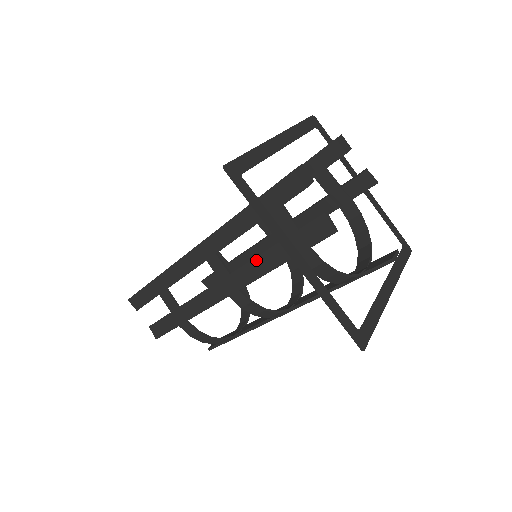
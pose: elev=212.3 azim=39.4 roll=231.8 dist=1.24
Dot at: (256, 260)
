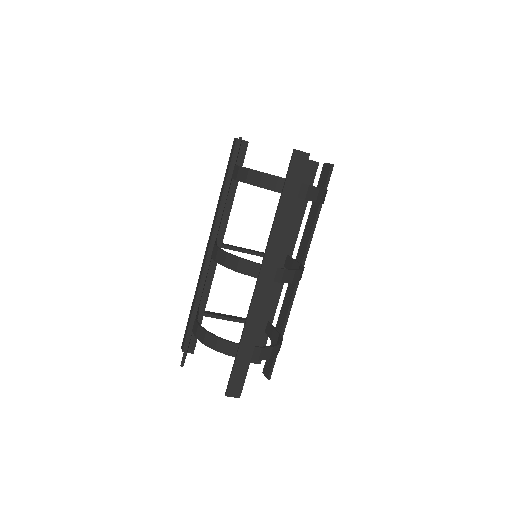
Dot at: occluded
